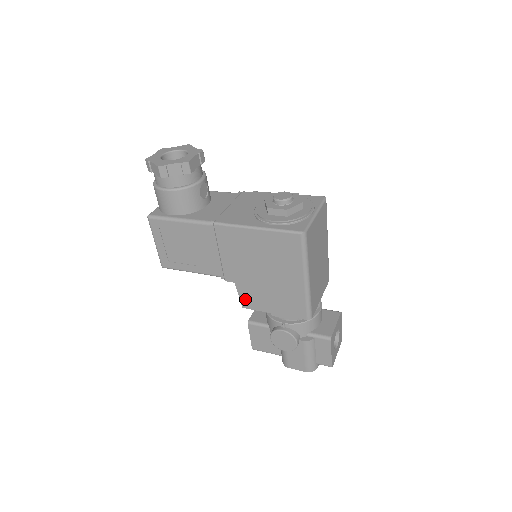
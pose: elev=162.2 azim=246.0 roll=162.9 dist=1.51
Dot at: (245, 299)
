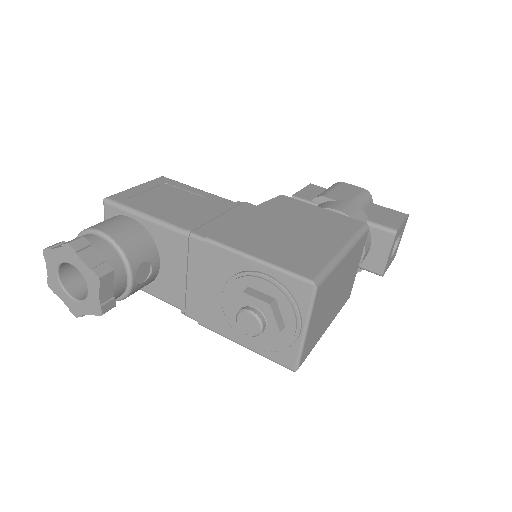
Dot at: occluded
